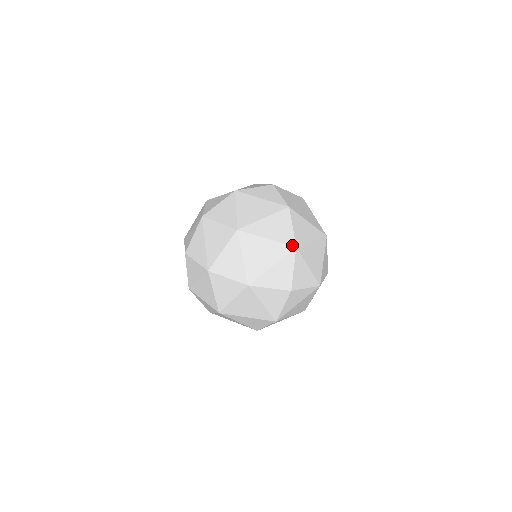
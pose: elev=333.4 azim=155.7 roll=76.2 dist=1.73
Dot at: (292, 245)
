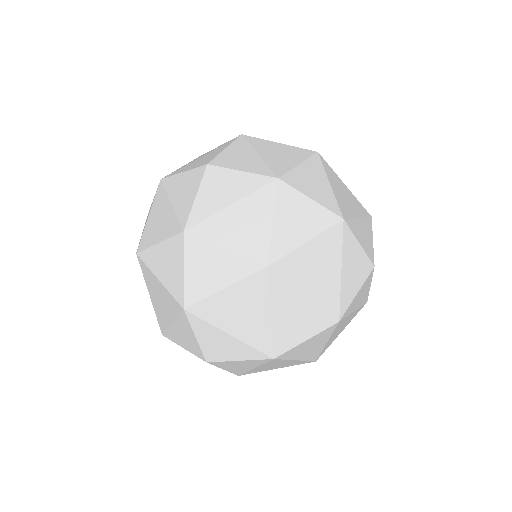
Dot at: (275, 352)
